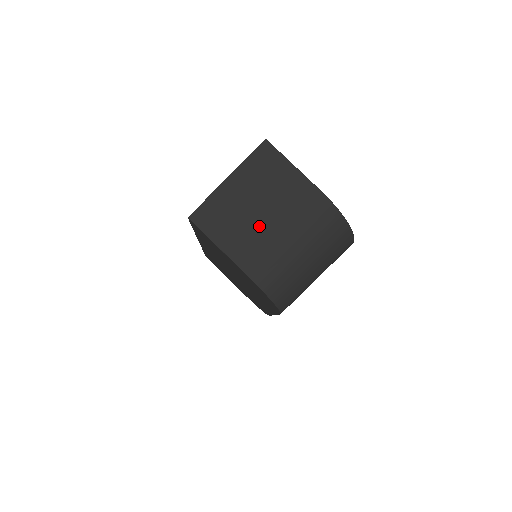
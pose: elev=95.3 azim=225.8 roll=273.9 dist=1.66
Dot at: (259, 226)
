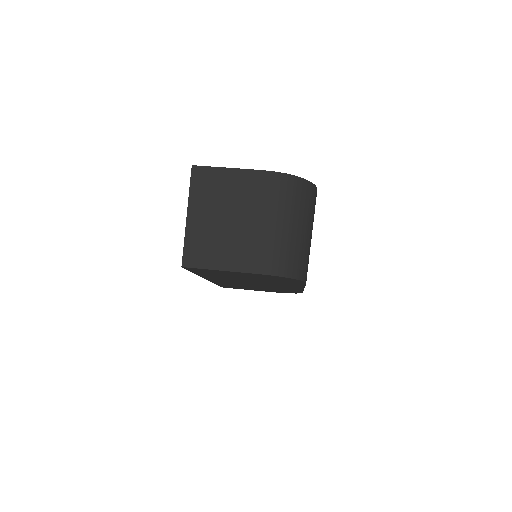
Dot at: (237, 232)
